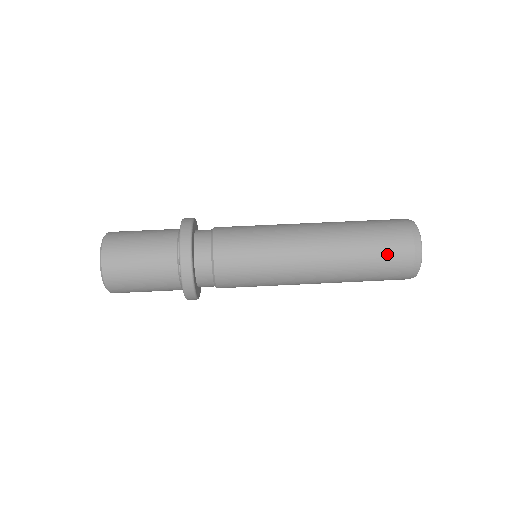
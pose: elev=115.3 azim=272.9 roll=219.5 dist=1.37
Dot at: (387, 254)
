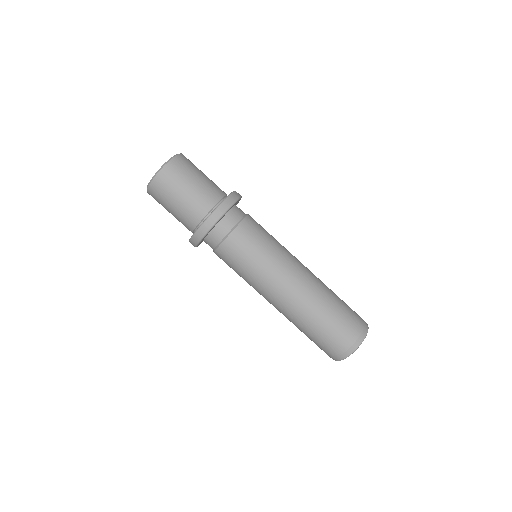
Dot at: (343, 321)
